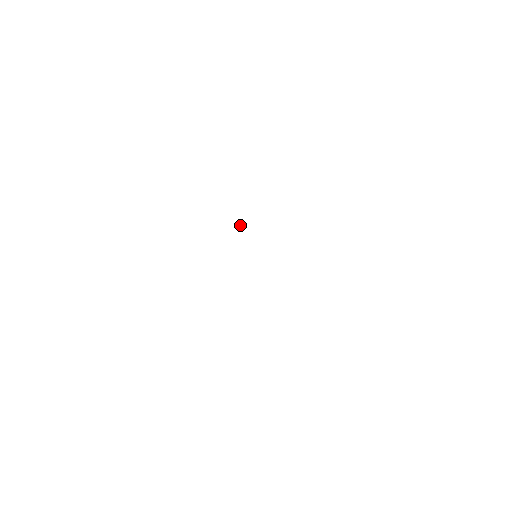
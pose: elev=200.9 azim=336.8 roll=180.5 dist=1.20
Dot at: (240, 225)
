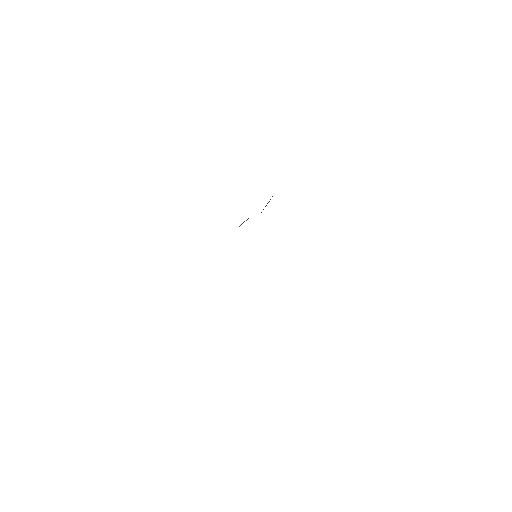
Dot at: occluded
